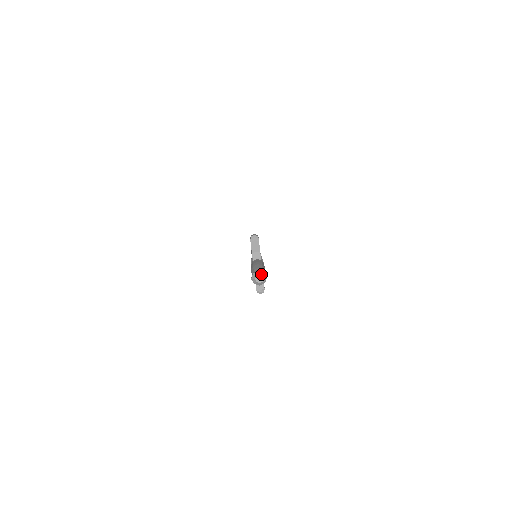
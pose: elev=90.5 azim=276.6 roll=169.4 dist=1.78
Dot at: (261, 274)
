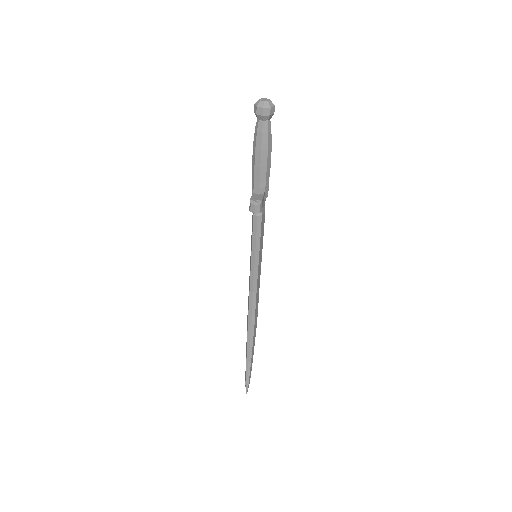
Dot at: (268, 100)
